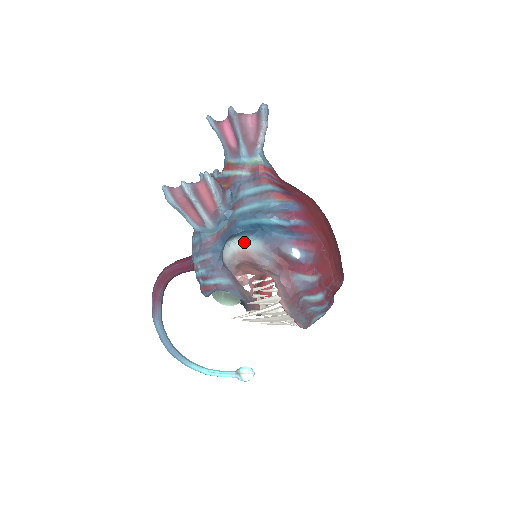
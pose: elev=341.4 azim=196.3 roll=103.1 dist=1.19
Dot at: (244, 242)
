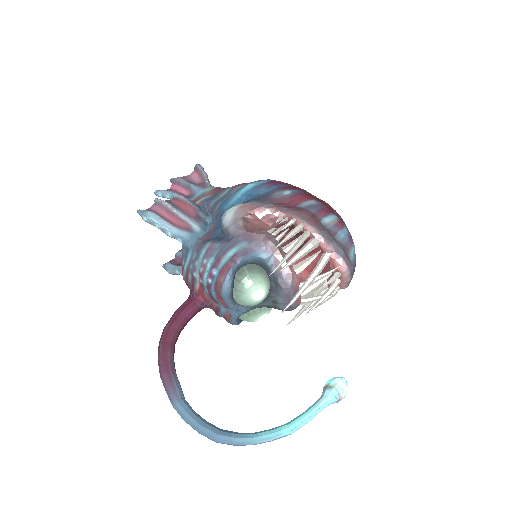
Dot at: (237, 204)
